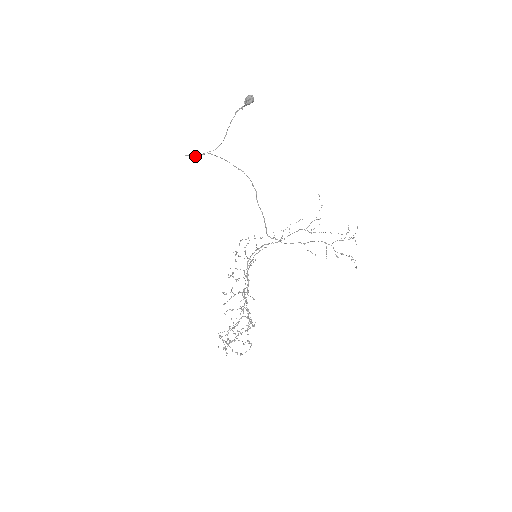
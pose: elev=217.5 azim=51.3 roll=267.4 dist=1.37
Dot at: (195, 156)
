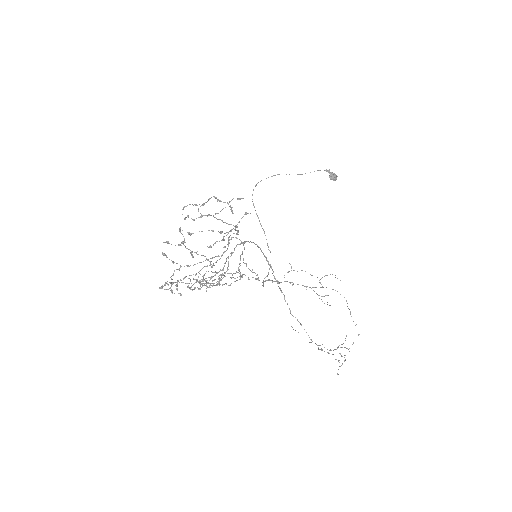
Dot at: occluded
